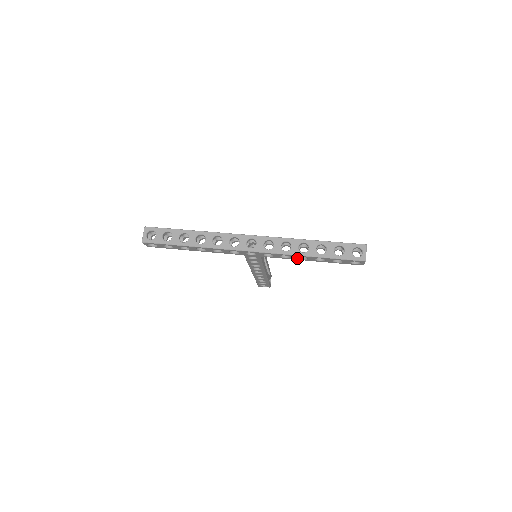
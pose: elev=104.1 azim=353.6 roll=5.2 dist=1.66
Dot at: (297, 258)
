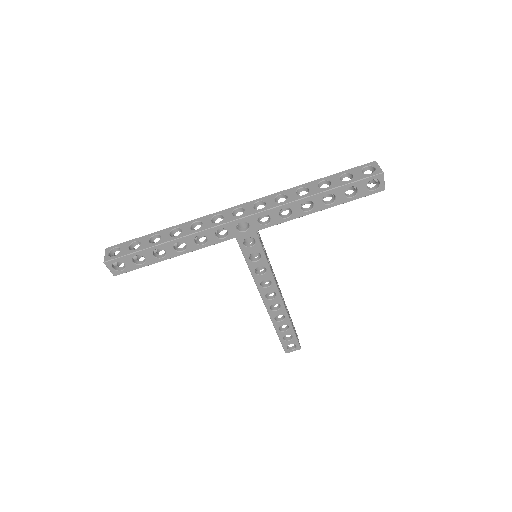
Dot at: (301, 211)
